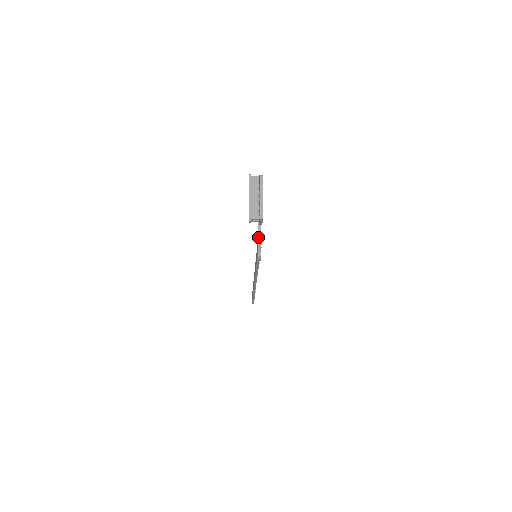
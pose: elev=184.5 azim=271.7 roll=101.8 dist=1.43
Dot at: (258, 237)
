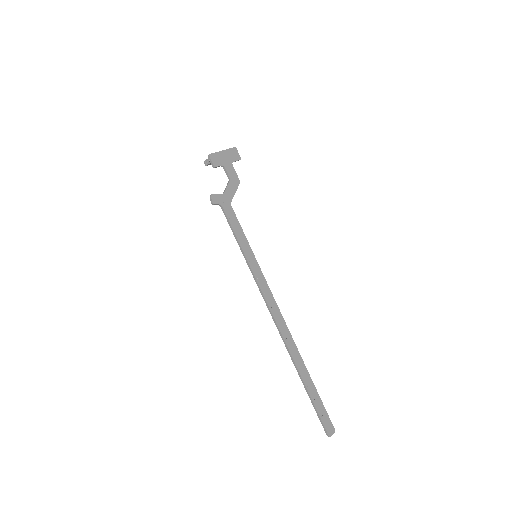
Dot at: (223, 193)
